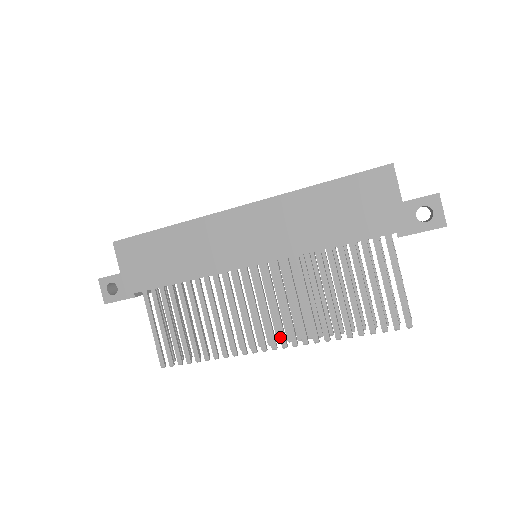
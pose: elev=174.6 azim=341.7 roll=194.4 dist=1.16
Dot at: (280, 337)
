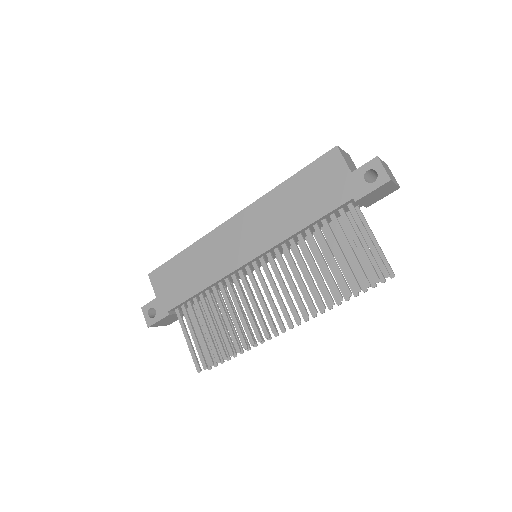
Dot at: (285, 317)
